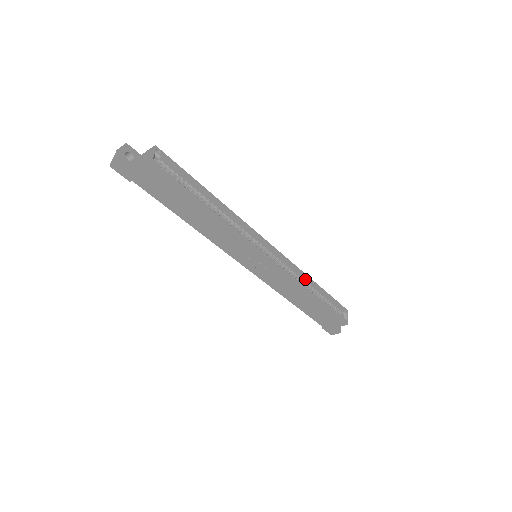
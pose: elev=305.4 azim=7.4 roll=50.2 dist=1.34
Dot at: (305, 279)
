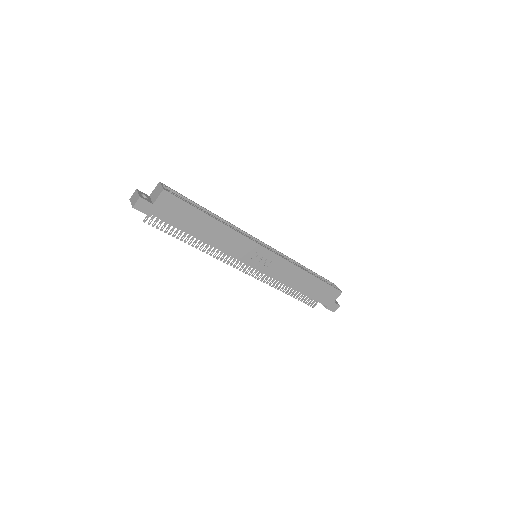
Dot at: occluded
